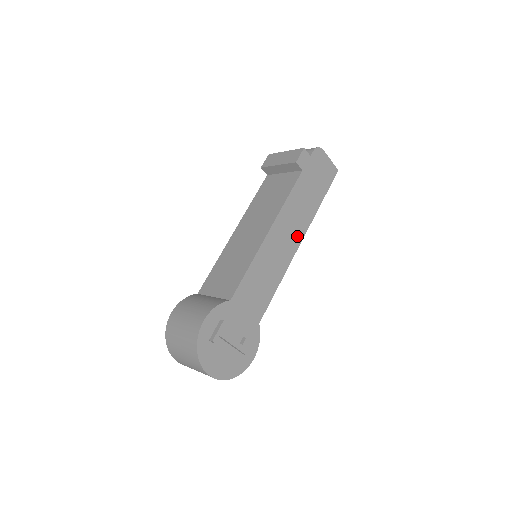
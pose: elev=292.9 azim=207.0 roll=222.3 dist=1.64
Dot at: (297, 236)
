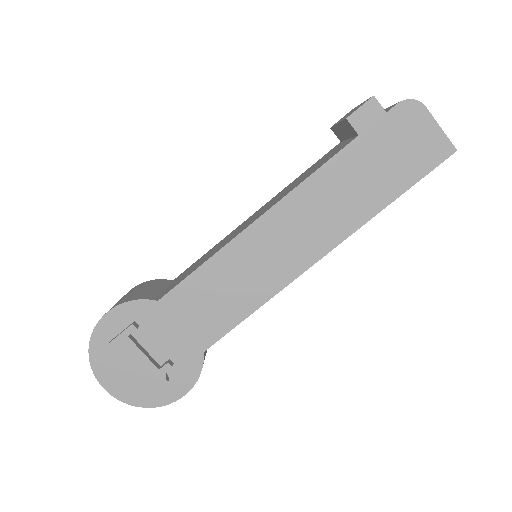
Dot at: (317, 244)
